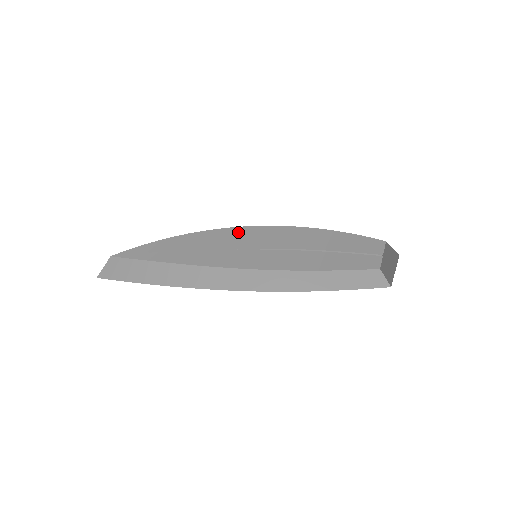
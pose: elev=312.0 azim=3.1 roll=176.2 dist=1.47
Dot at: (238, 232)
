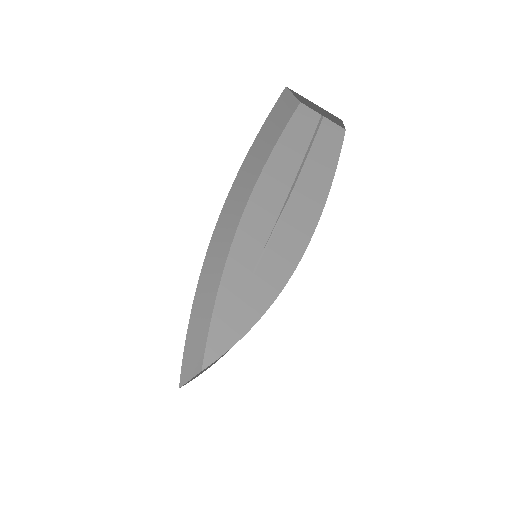
Dot at: (237, 252)
